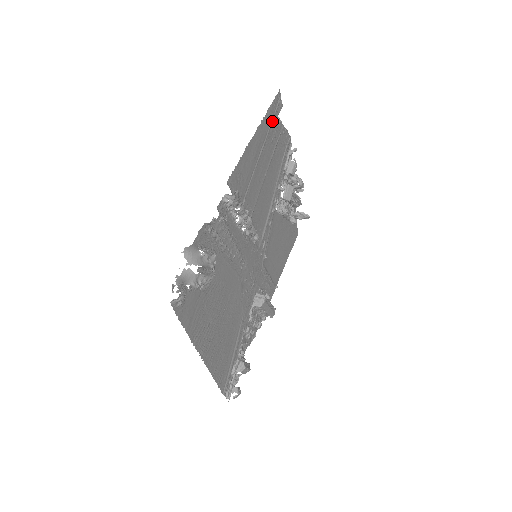
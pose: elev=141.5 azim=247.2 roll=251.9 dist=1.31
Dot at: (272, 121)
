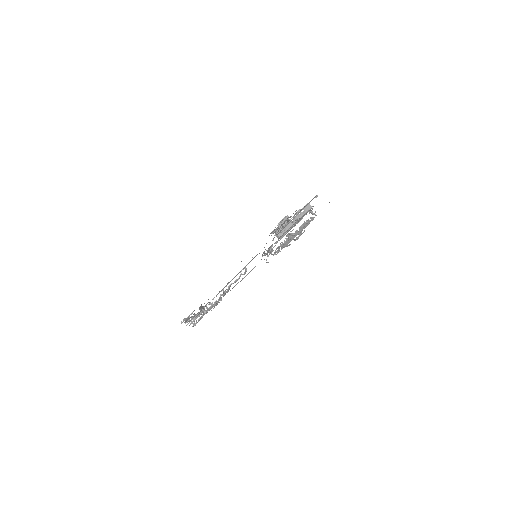
Dot at: (216, 303)
